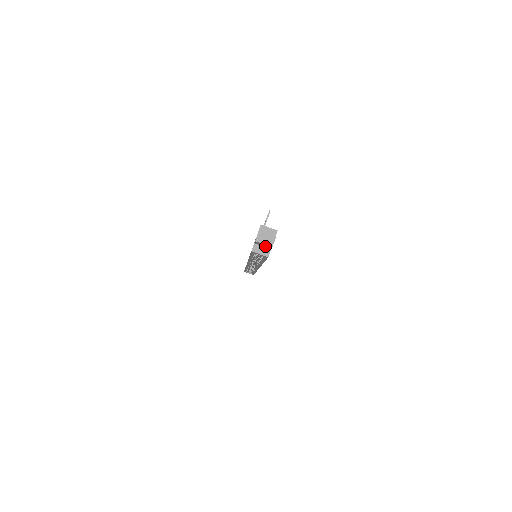
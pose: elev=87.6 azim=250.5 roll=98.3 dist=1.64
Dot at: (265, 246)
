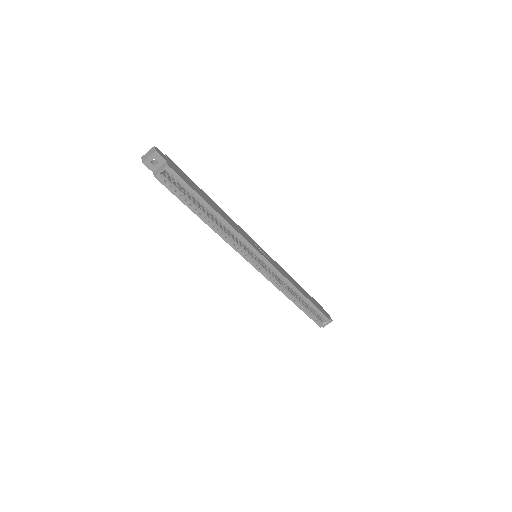
Dot at: (158, 163)
